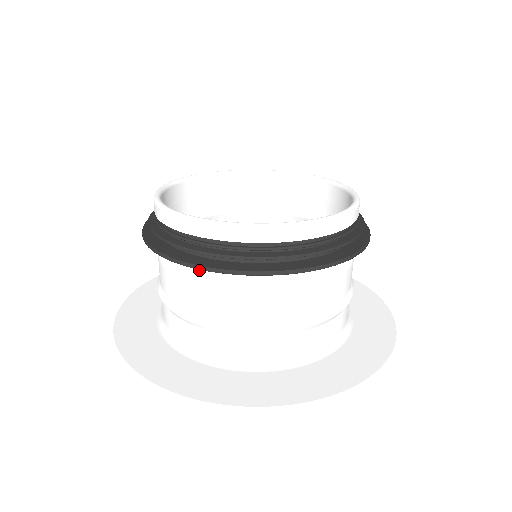
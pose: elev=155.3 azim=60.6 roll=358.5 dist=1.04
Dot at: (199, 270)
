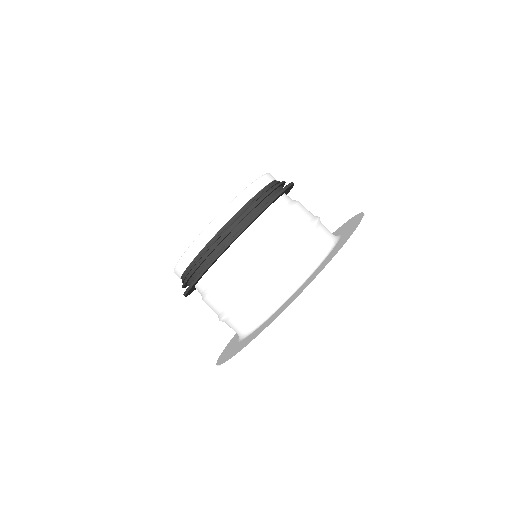
Dot at: occluded
